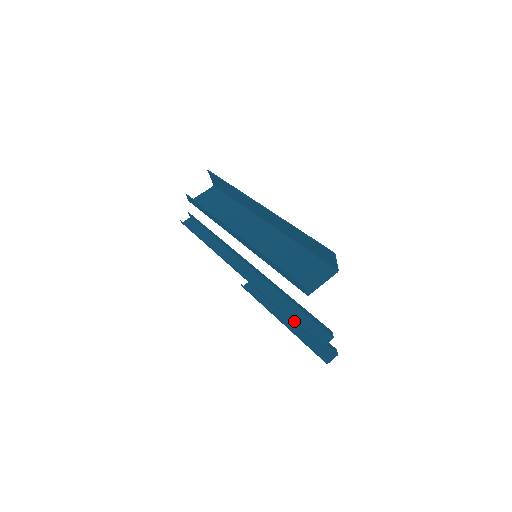
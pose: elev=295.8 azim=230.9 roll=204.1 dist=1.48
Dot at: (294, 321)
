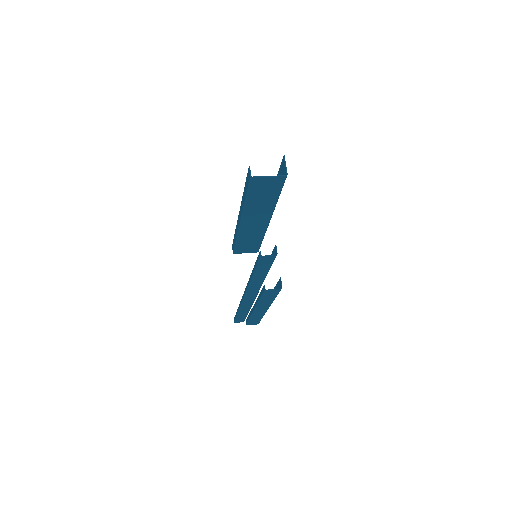
Dot at: (254, 266)
